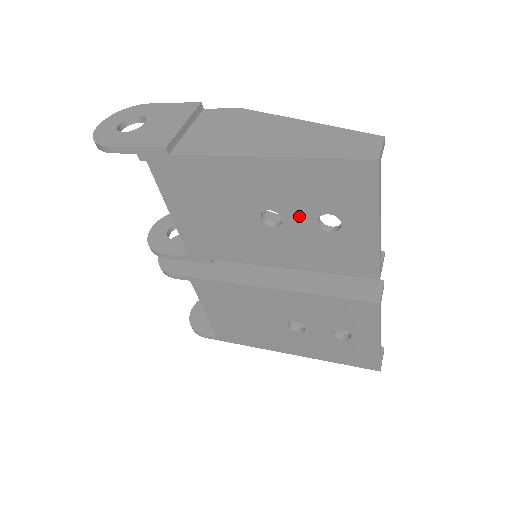
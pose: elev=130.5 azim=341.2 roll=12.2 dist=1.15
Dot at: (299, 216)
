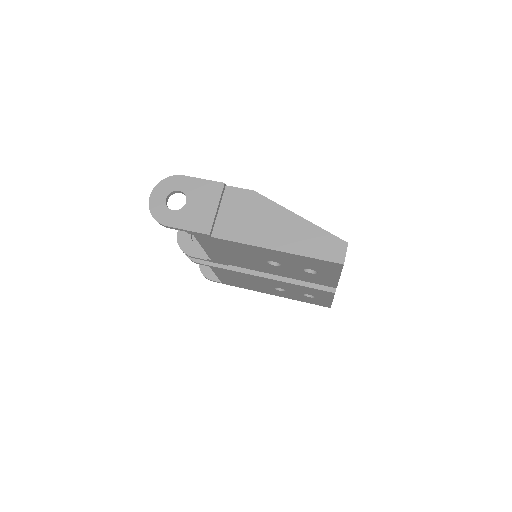
Dot at: (292, 266)
